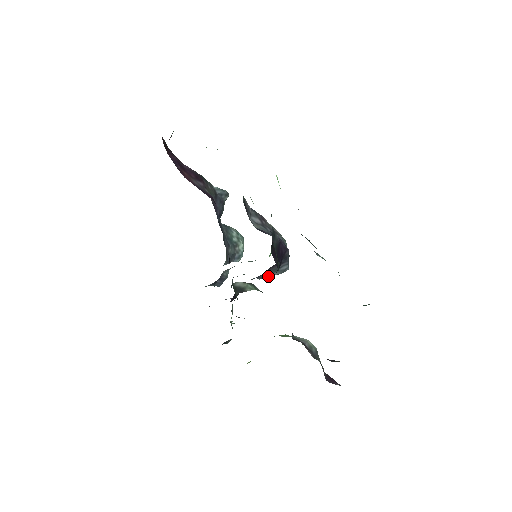
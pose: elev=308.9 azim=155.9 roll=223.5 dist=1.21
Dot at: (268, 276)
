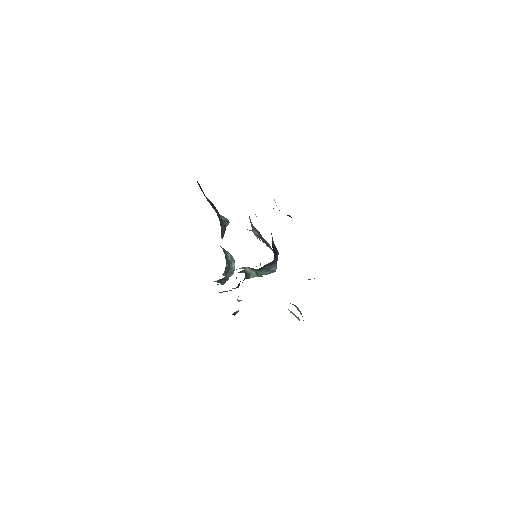
Dot at: (262, 274)
